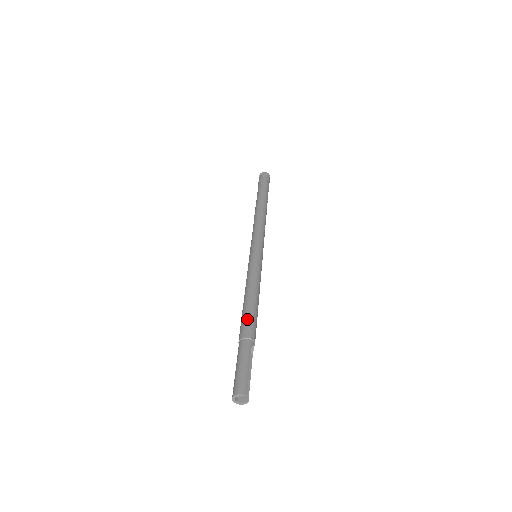
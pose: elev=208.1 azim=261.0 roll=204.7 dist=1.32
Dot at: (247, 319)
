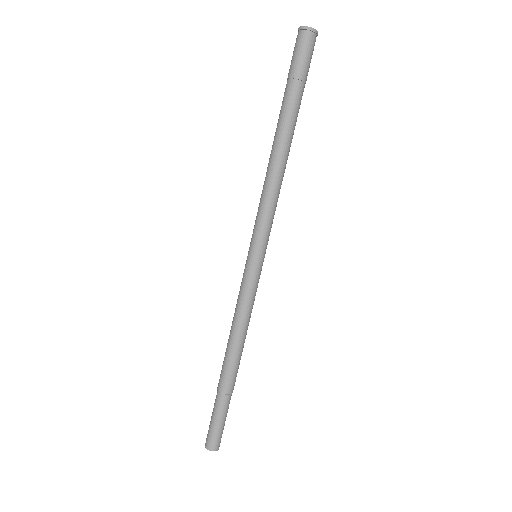
Dot at: (233, 372)
